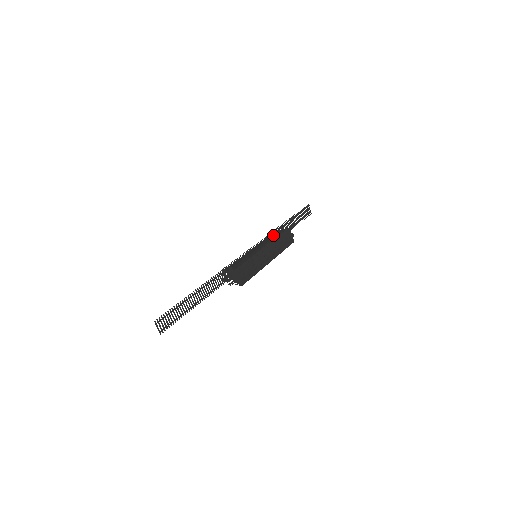
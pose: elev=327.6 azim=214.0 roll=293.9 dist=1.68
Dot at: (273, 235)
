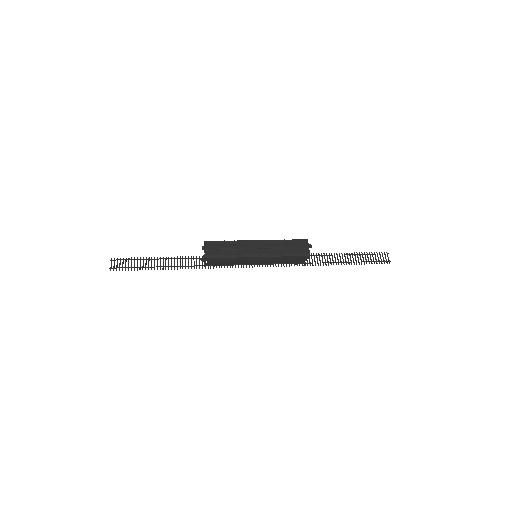
Dot at: occluded
